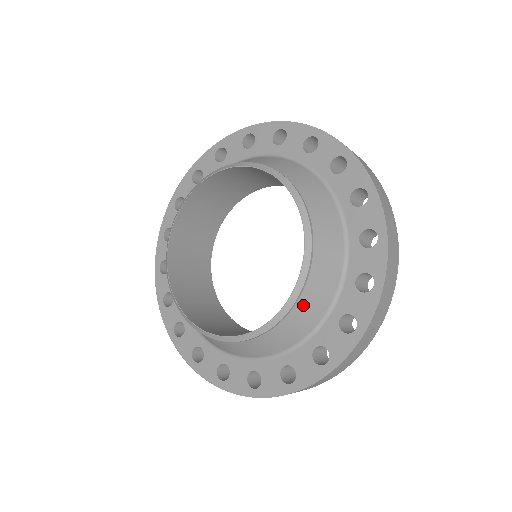
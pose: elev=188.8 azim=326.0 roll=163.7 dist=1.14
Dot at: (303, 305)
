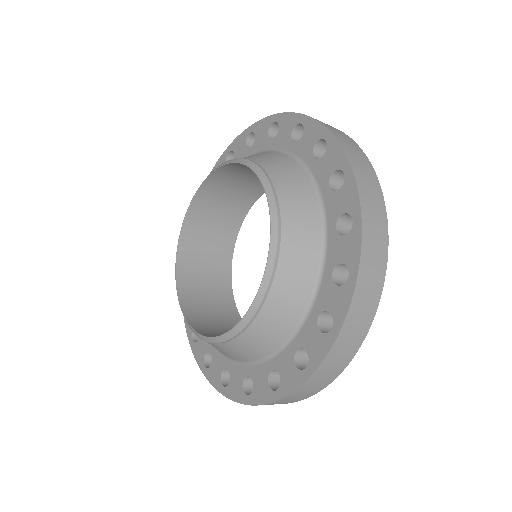
Dot at: (290, 233)
